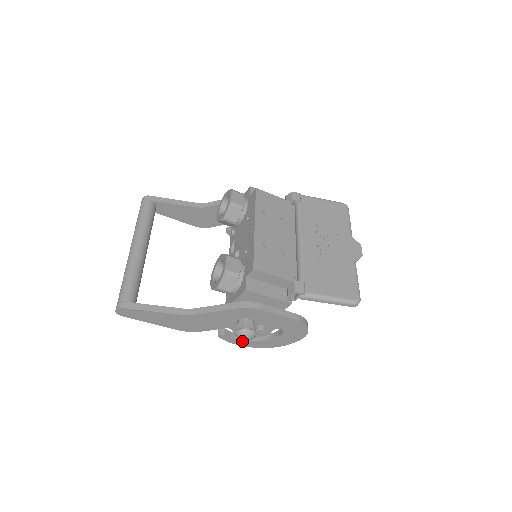
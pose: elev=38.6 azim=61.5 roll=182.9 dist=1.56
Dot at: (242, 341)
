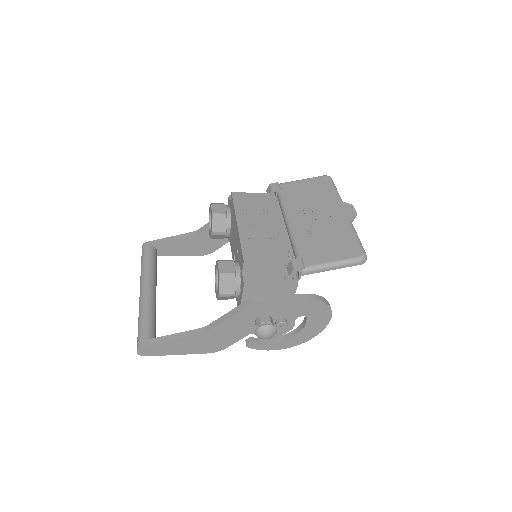
Dot at: (273, 344)
